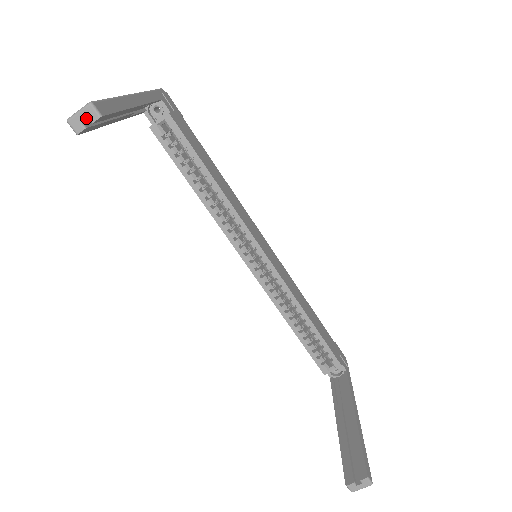
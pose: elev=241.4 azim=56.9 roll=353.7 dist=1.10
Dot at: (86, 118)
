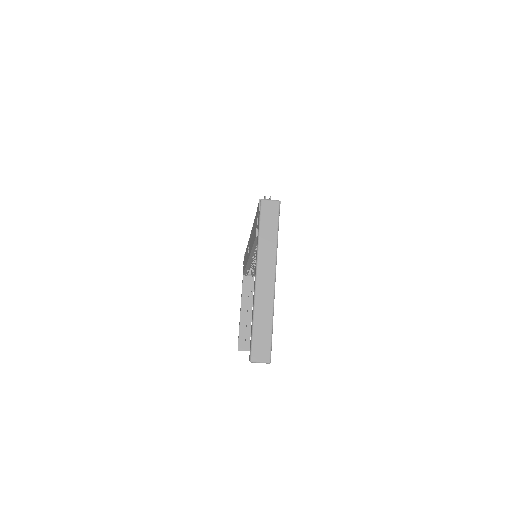
Dot at: occluded
